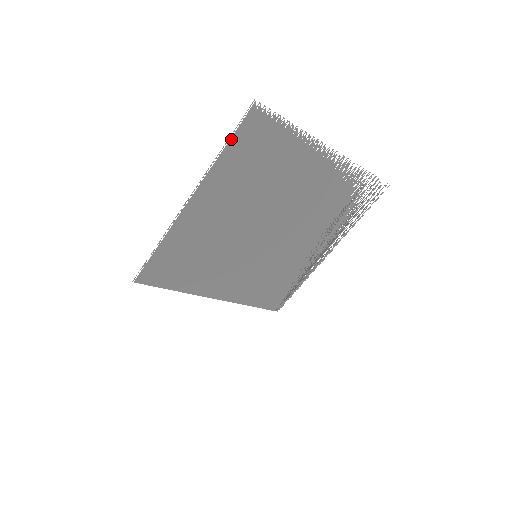
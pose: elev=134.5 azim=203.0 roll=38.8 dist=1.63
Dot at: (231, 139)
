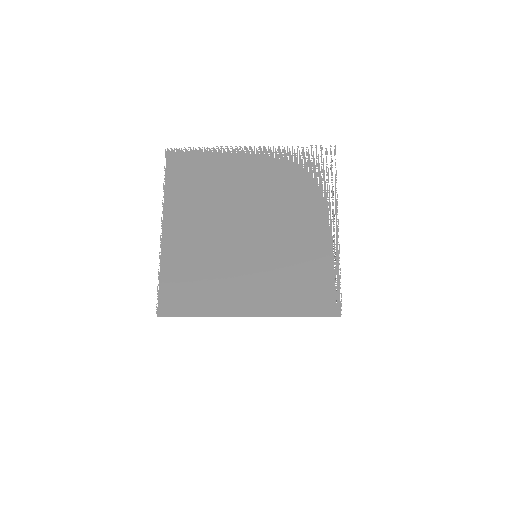
Dot at: (166, 176)
